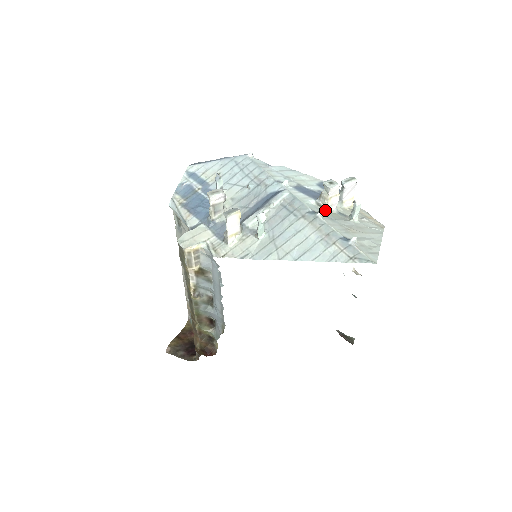
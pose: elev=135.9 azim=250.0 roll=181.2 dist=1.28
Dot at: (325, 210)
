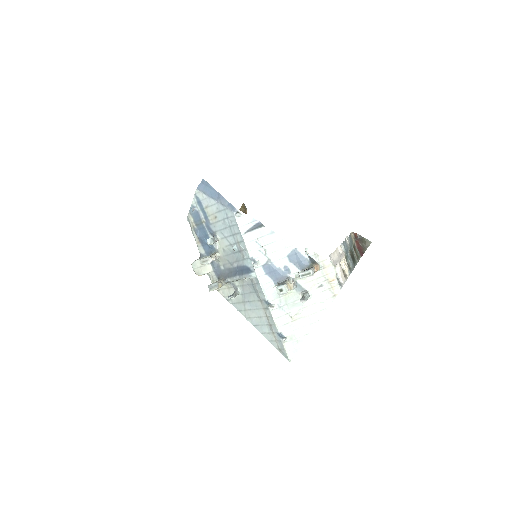
Dot at: occluded
